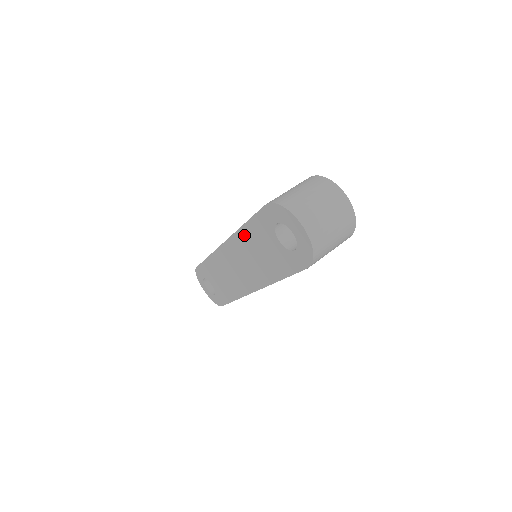
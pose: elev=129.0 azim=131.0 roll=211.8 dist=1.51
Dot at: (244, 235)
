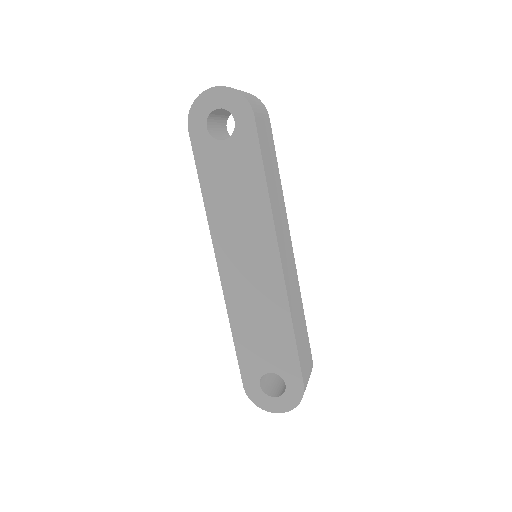
Dot at: (212, 203)
